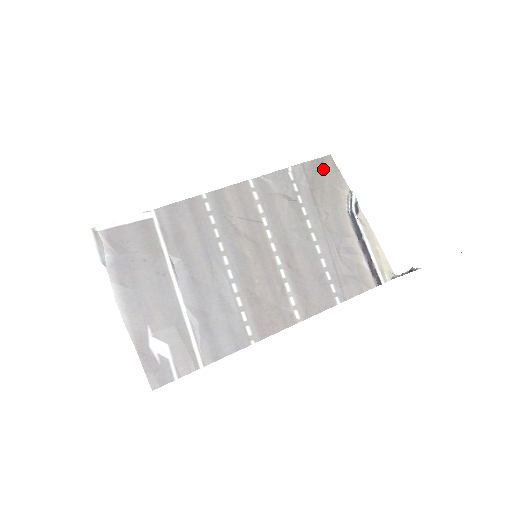
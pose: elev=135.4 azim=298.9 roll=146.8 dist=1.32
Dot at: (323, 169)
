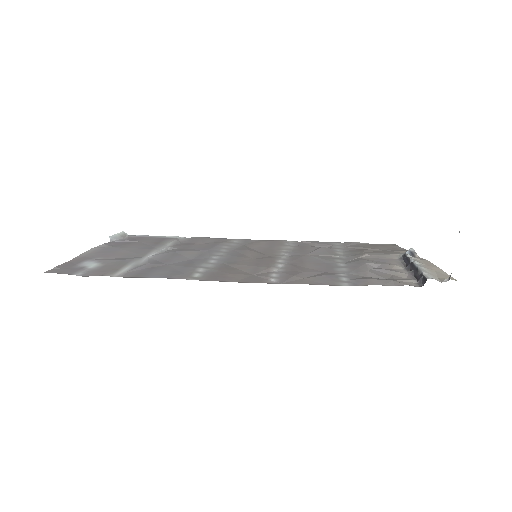
Dot at: (381, 247)
